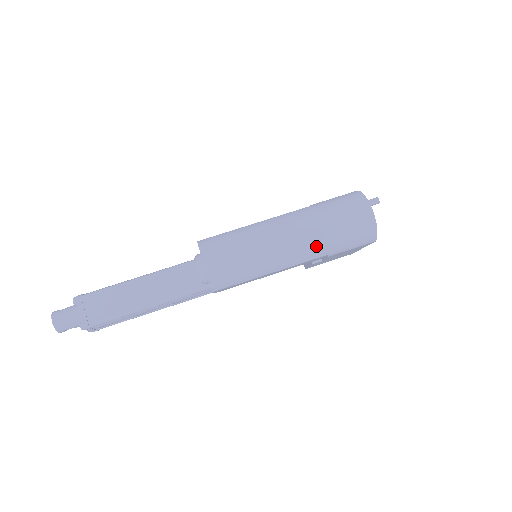
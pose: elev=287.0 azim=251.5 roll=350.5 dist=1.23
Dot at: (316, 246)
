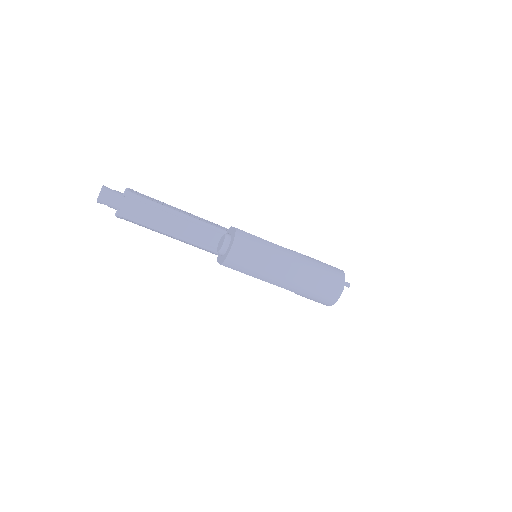
Dot at: (298, 286)
